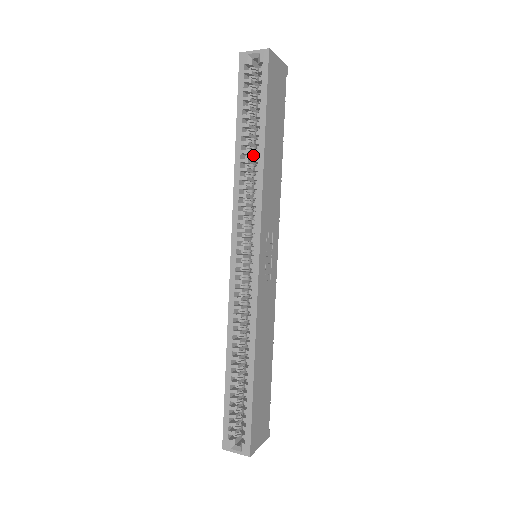
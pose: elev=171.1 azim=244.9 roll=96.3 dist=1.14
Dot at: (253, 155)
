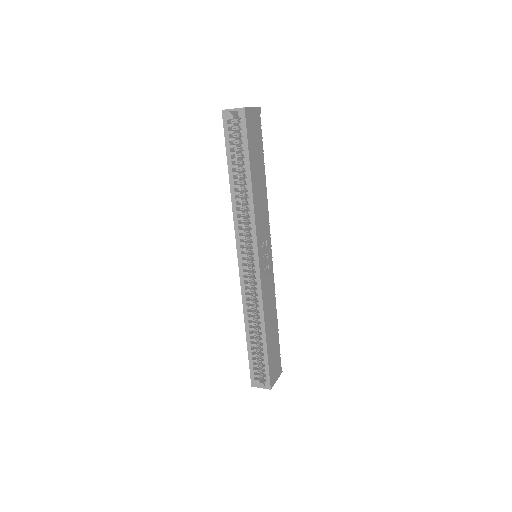
Dot at: (243, 185)
